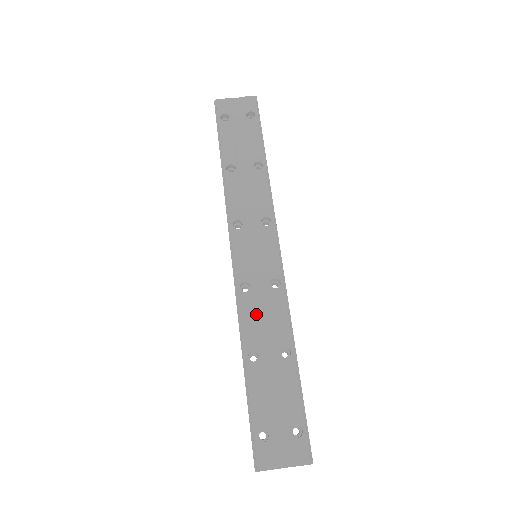
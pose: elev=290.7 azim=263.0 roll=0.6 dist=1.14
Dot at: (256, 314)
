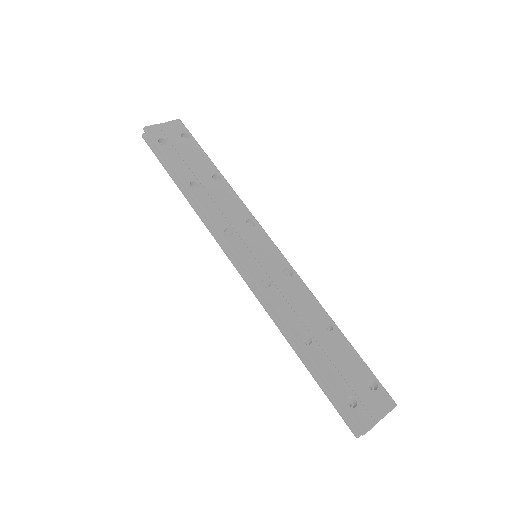
Dot at: (288, 303)
